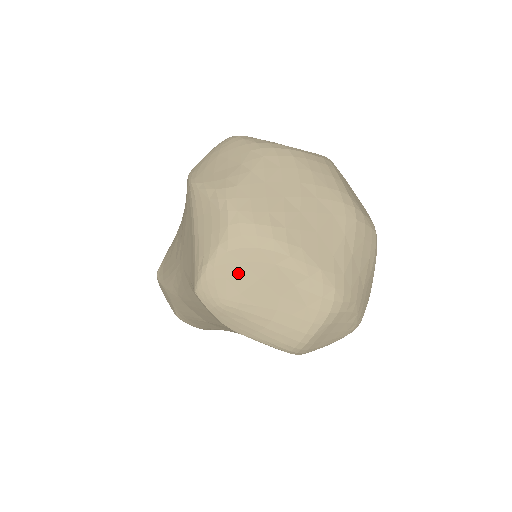
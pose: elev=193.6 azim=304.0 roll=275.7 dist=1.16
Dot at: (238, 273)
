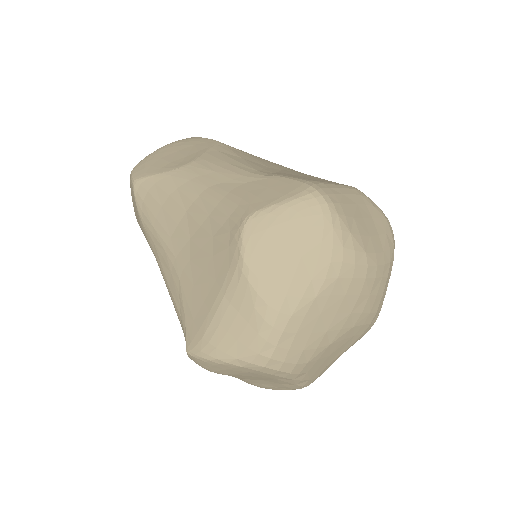
Dot at: (239, 372)
